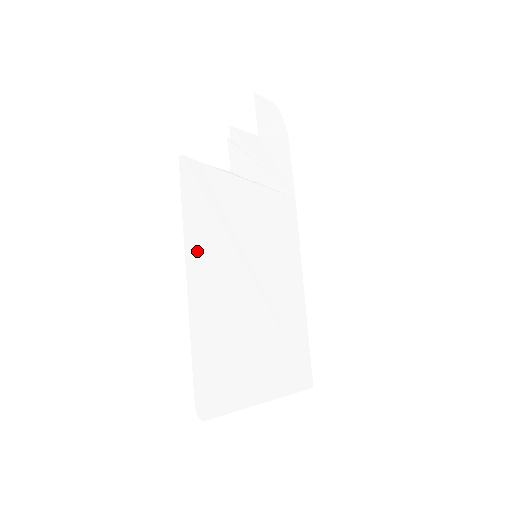
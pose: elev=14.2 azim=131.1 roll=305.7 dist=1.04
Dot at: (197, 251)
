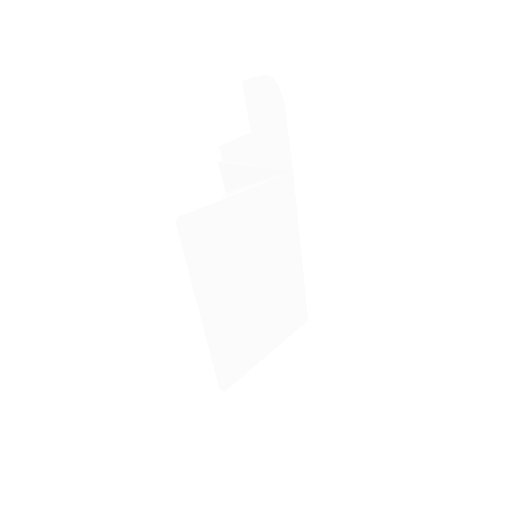
Dot at: (205, 289)
